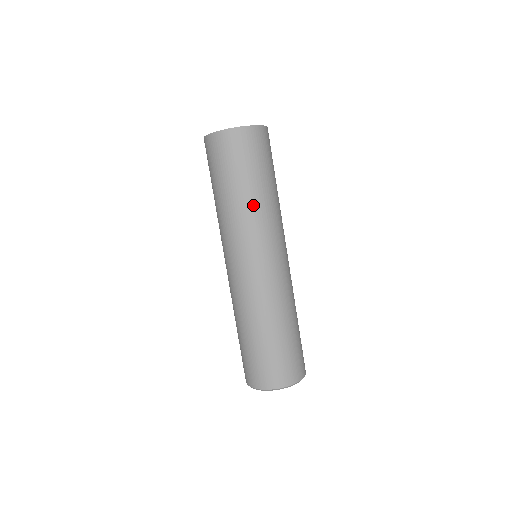
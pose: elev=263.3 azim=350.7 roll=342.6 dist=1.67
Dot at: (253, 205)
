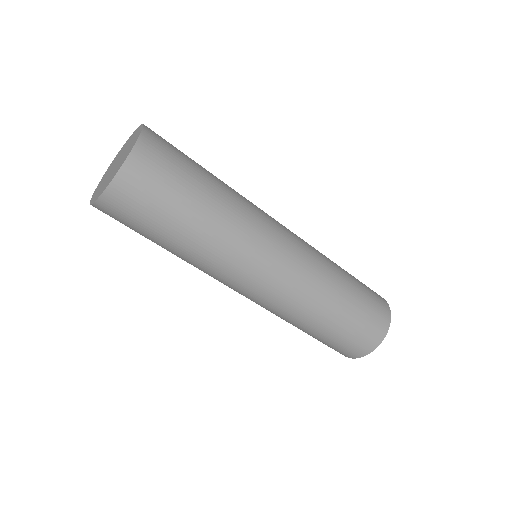
Dot at: (188, 258)
